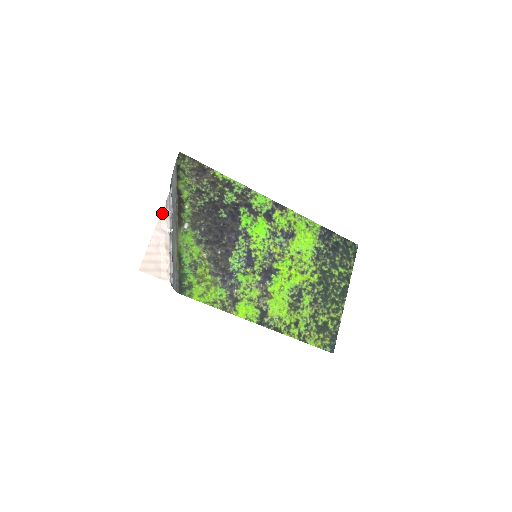
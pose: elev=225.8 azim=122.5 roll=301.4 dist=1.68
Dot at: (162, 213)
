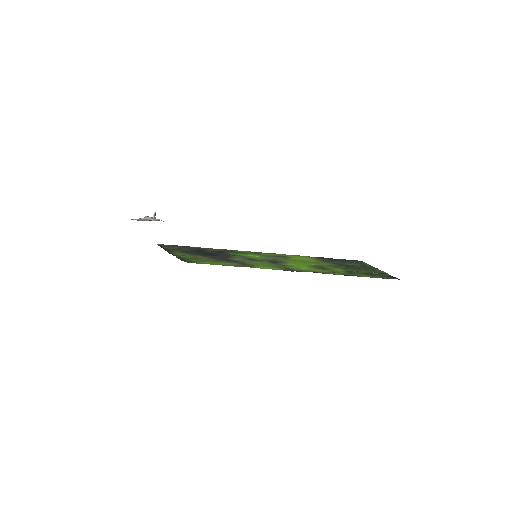
Dot at: (144, 217)
